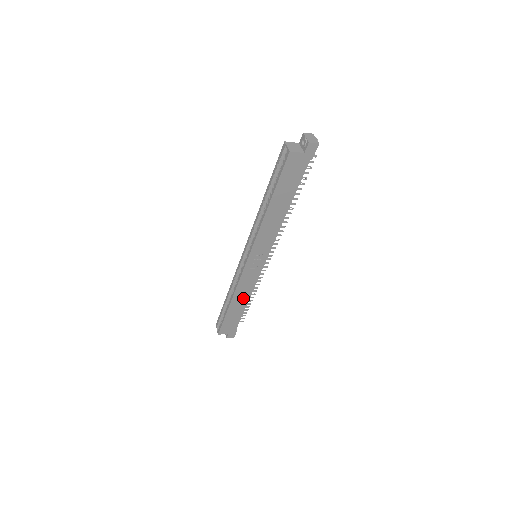
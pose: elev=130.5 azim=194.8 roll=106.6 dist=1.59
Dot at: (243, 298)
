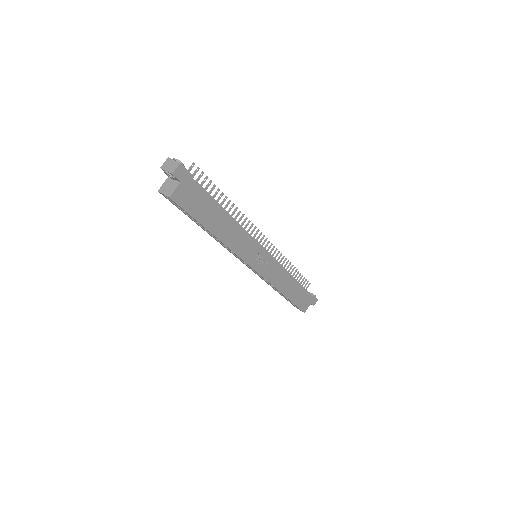
Dot at: (287, 282)
